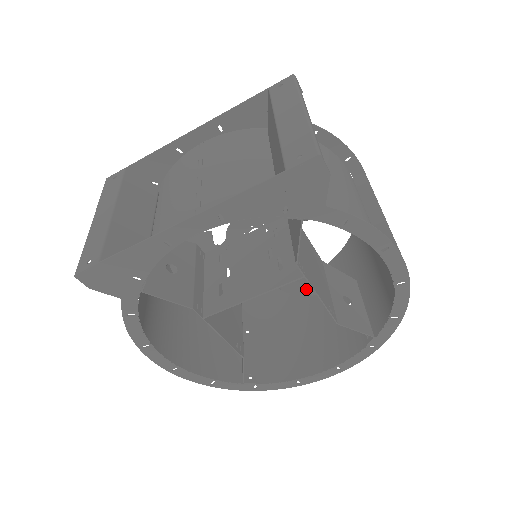
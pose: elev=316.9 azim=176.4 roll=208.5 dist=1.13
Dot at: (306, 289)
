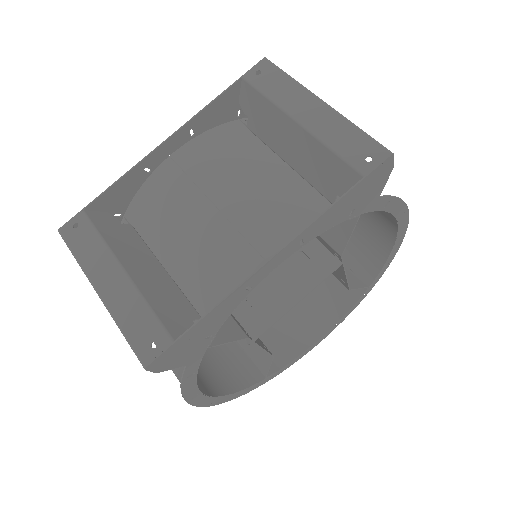
Dot at: occluded
